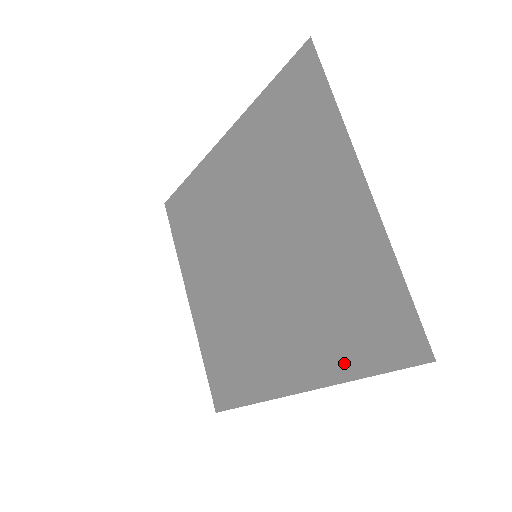
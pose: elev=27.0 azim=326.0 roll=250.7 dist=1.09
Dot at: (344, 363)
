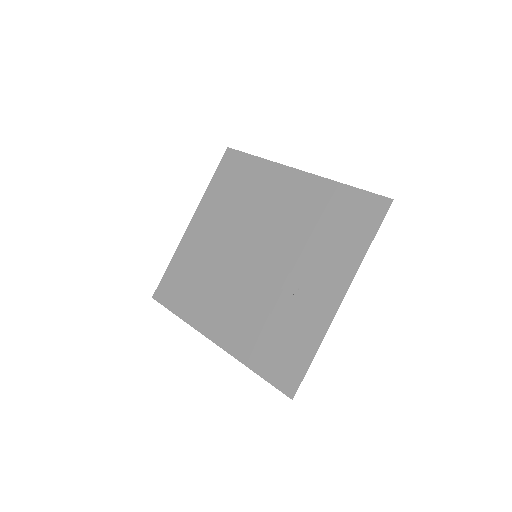
Dot at: (251, 356)
